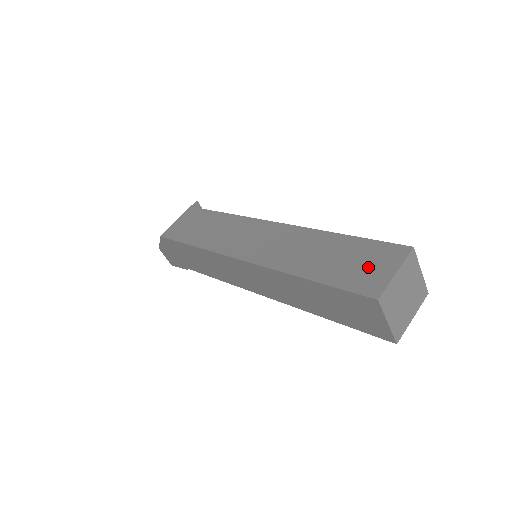
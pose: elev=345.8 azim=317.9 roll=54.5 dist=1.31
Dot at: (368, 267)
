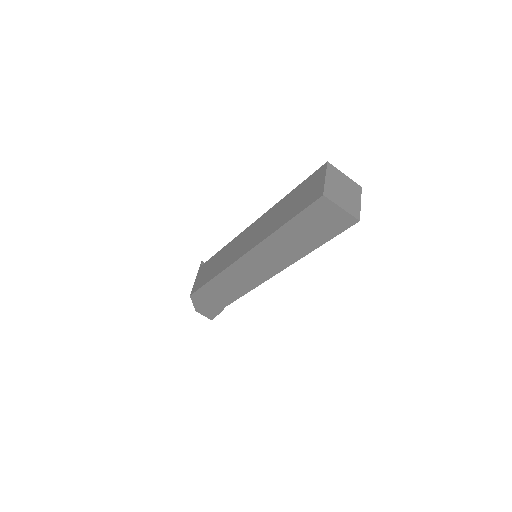
Dot at: (311, 190)
